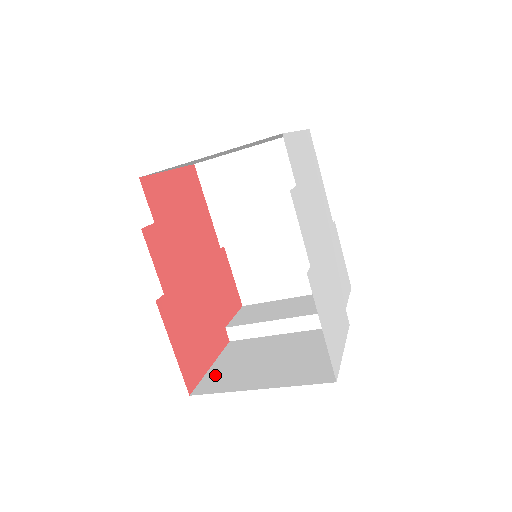
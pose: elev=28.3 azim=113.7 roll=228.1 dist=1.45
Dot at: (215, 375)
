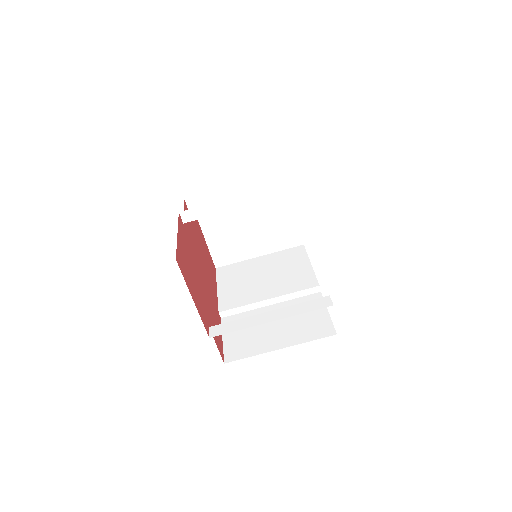
Dot at: occluded
